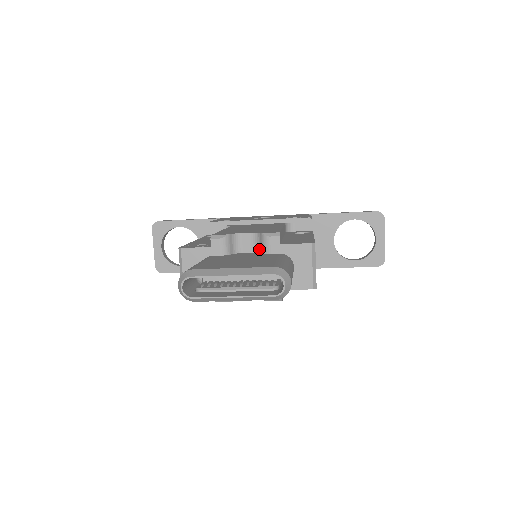
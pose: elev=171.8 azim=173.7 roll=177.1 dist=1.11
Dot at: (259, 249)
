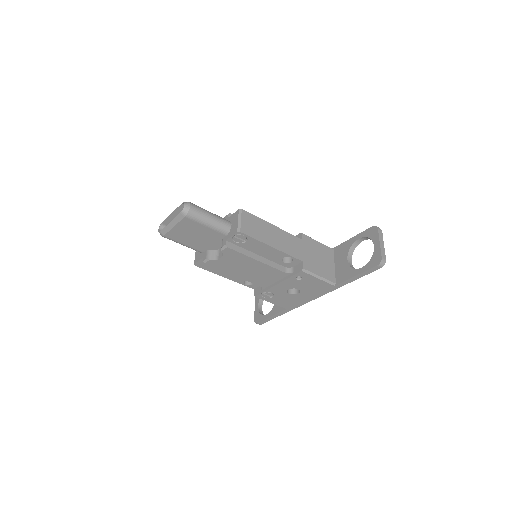
Dot at: occluded
